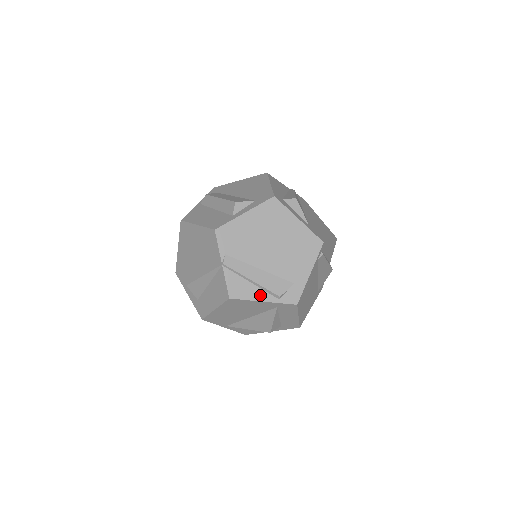
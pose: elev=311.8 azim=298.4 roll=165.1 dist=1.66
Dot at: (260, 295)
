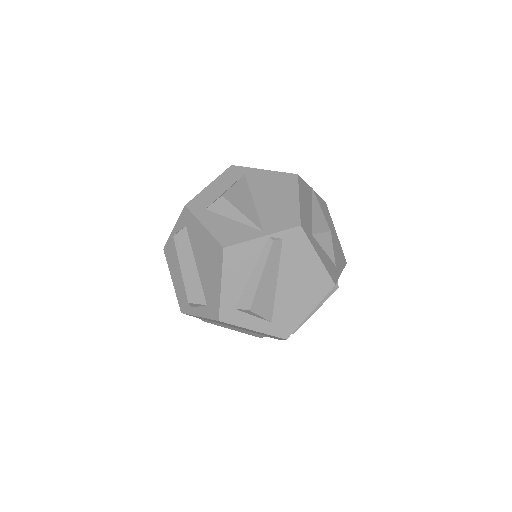
Dot at: occluded
